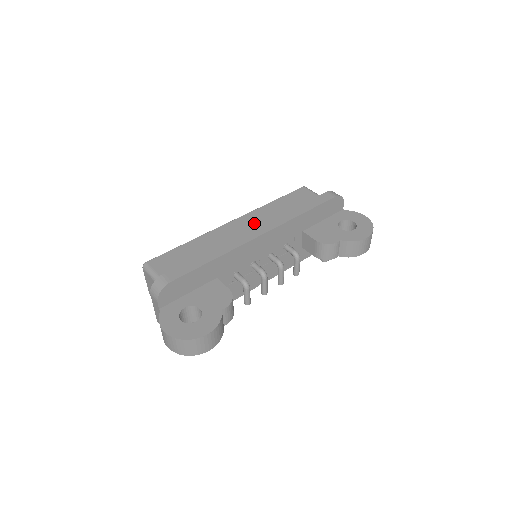
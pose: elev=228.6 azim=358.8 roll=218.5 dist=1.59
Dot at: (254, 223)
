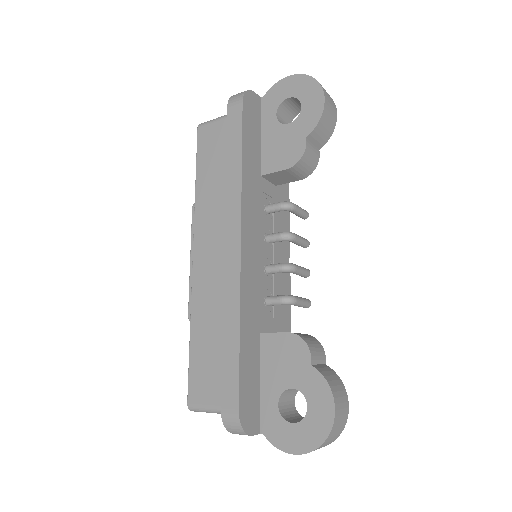
Dot at: (213, 233)
